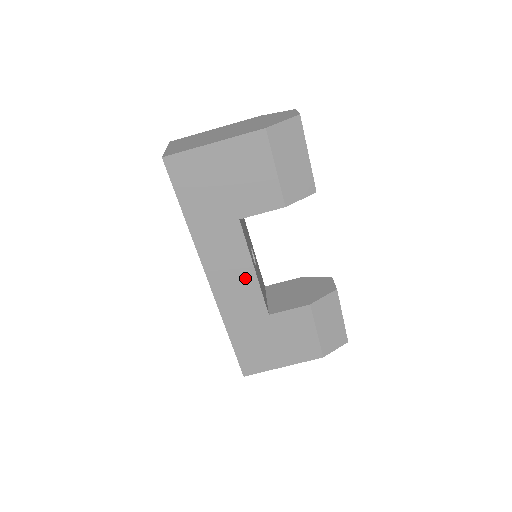
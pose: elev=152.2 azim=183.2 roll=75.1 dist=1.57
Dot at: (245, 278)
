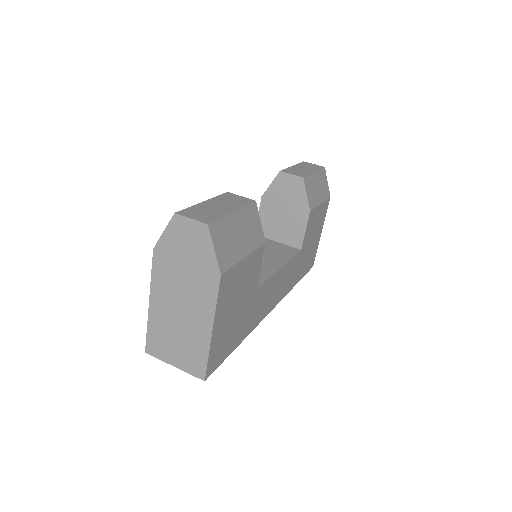
Dot at: (281, 276)
